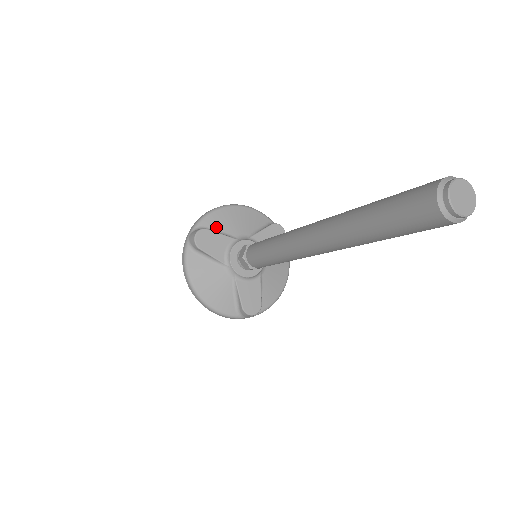
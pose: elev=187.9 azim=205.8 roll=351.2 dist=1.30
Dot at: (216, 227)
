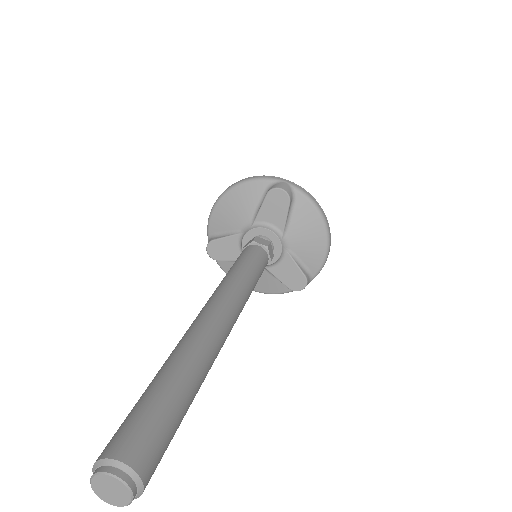
Dot at: (222, 228)
